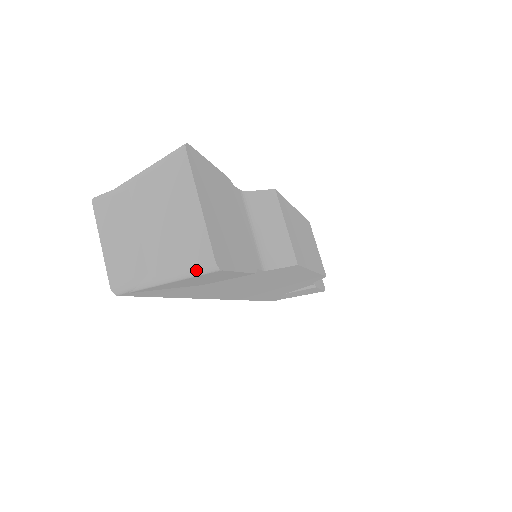
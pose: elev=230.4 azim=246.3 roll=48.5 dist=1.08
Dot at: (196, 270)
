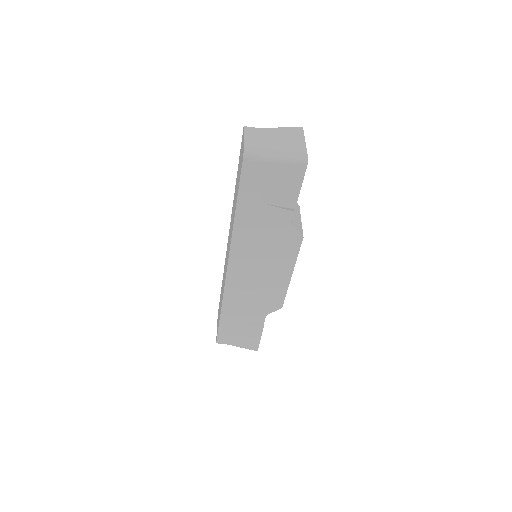
Dot at: (296, 159)
